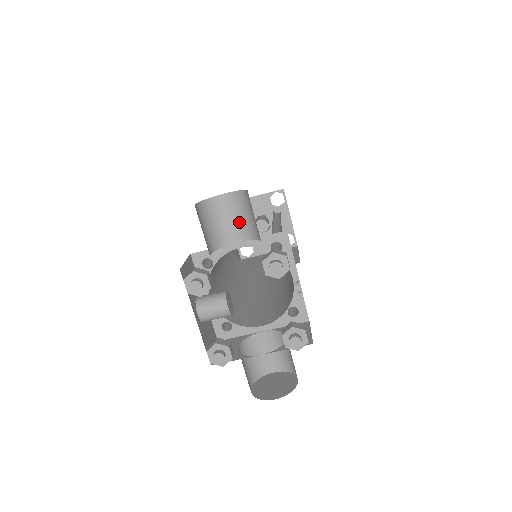
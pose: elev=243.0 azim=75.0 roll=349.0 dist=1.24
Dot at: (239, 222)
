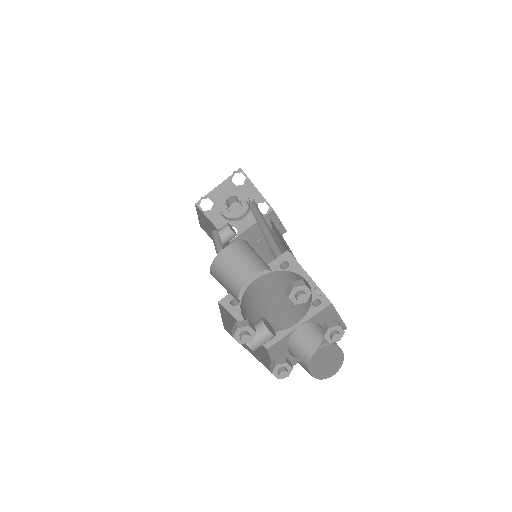
Dot at: (247, 262)
